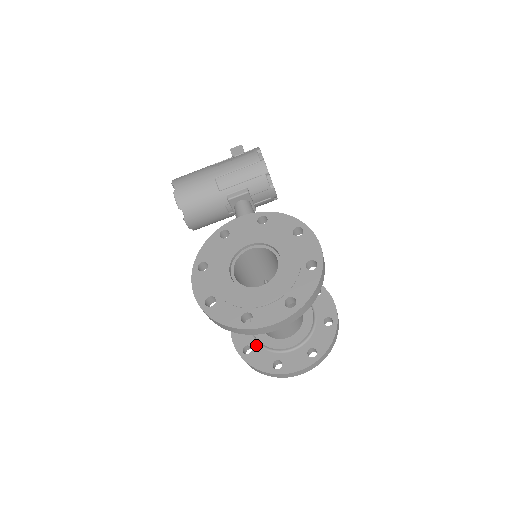
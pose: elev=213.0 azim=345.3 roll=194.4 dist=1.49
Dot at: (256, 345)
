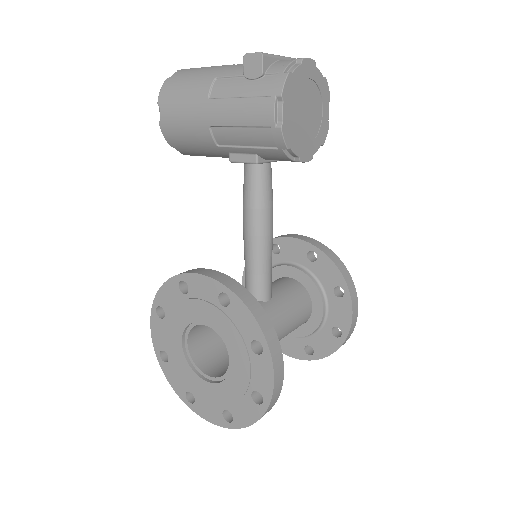
Dot at: occluded
